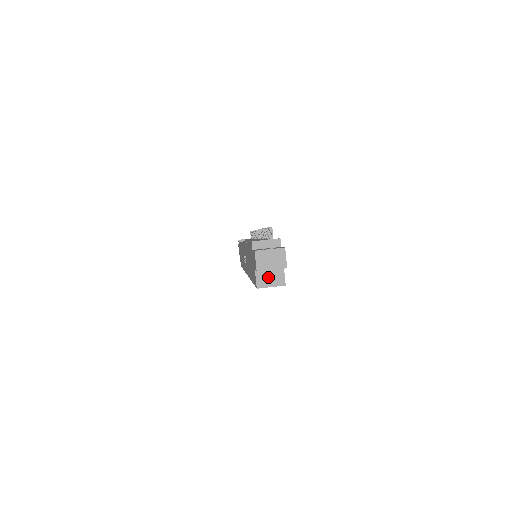
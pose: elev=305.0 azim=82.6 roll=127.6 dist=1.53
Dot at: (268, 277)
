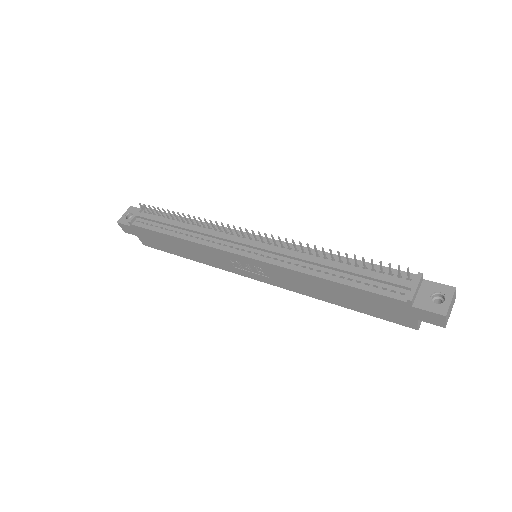
Dot at: occluded
